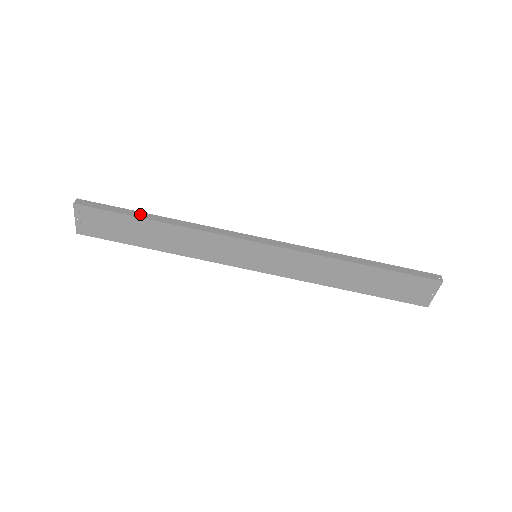
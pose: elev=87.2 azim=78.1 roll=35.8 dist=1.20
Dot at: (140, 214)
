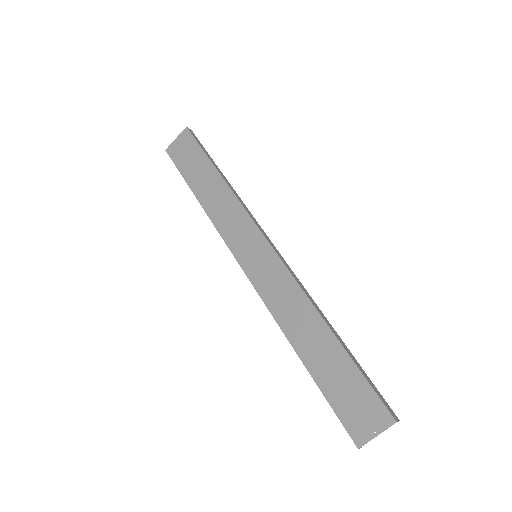
Dot at: (215, 164)
